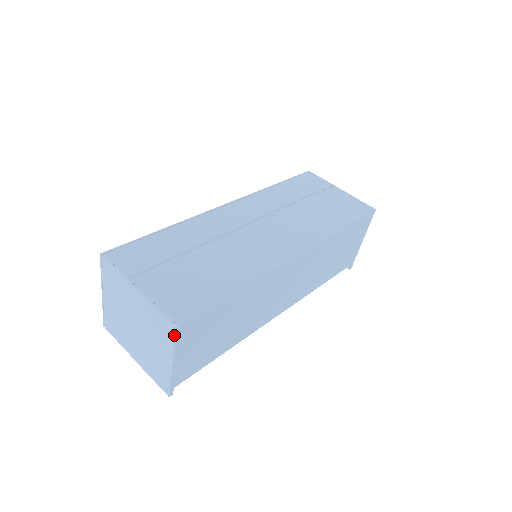
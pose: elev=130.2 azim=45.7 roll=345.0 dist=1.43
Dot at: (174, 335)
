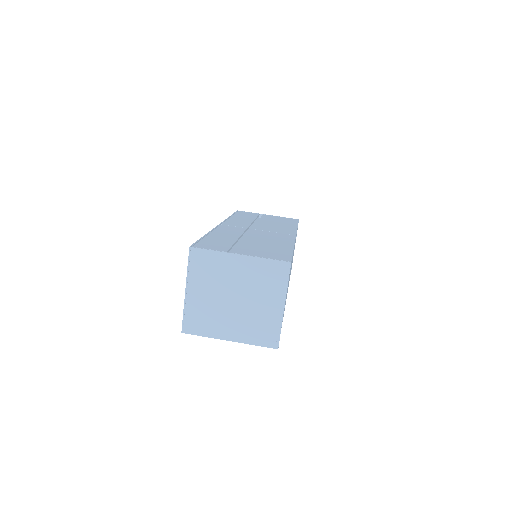
Dot at: (288, 273)
